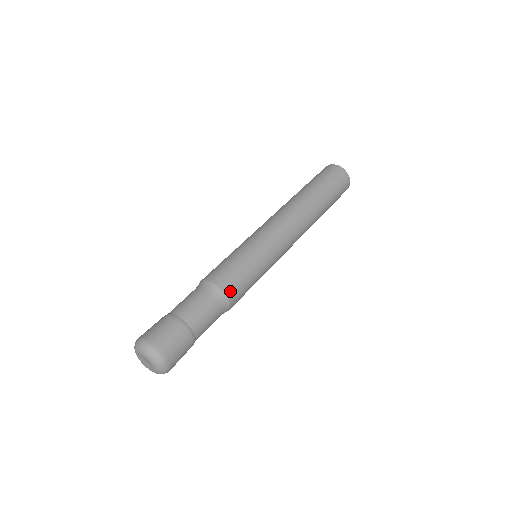
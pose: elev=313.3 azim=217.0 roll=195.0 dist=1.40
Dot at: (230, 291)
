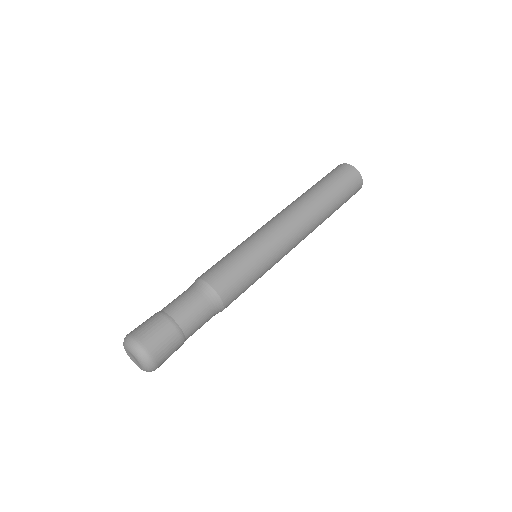
Dot at: (227, 297)
